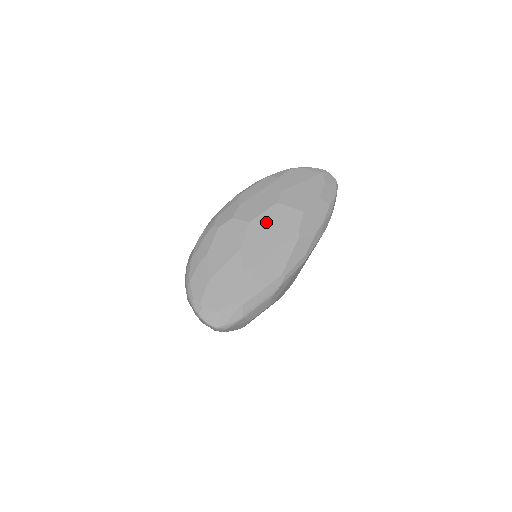
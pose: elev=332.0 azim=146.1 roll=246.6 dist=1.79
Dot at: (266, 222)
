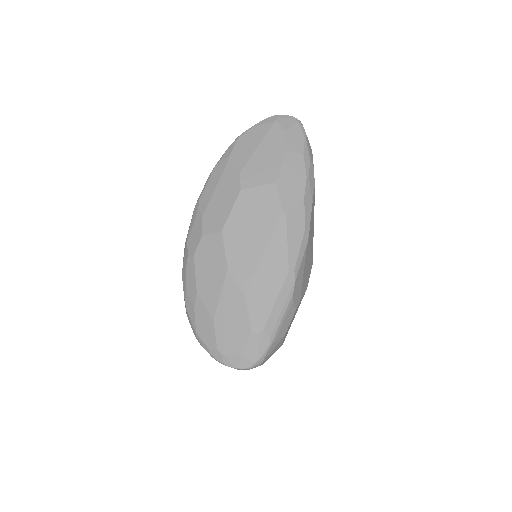
Dot at: (240, 220)
